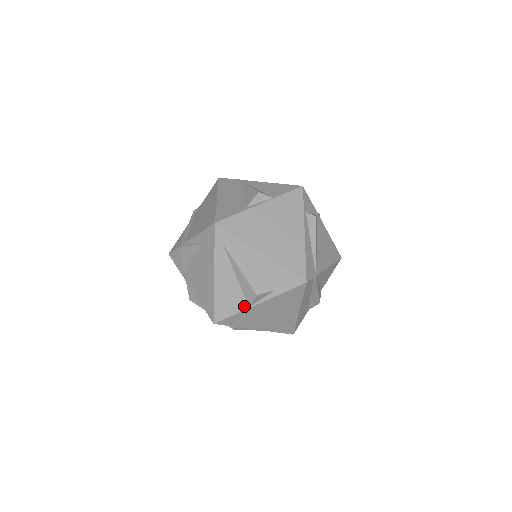
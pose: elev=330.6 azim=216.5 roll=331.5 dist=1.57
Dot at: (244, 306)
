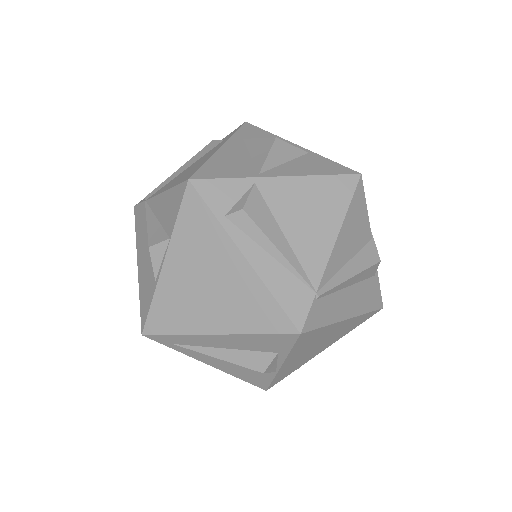
Dot at: (270, 373)
